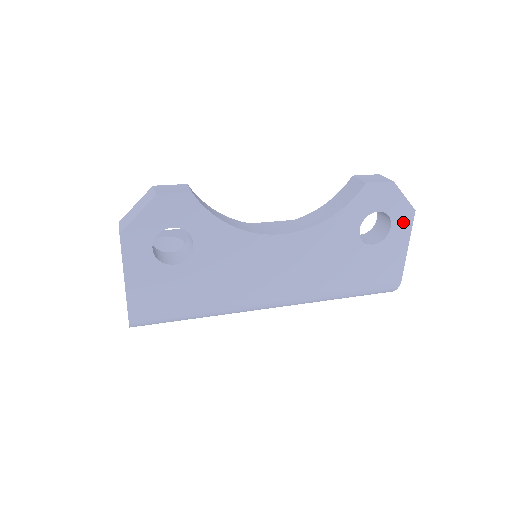
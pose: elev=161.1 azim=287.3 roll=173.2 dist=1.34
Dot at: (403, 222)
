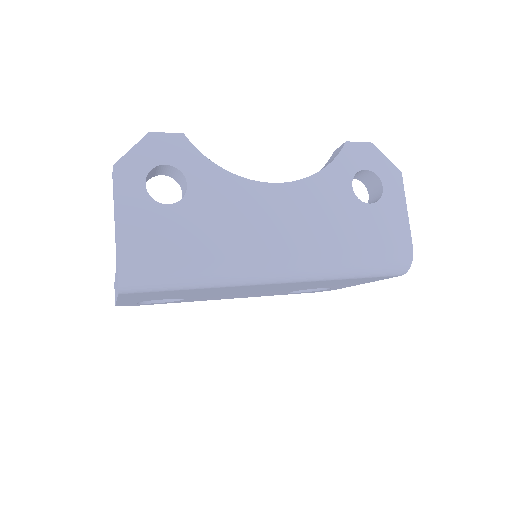
Dot at: (393, 183)
